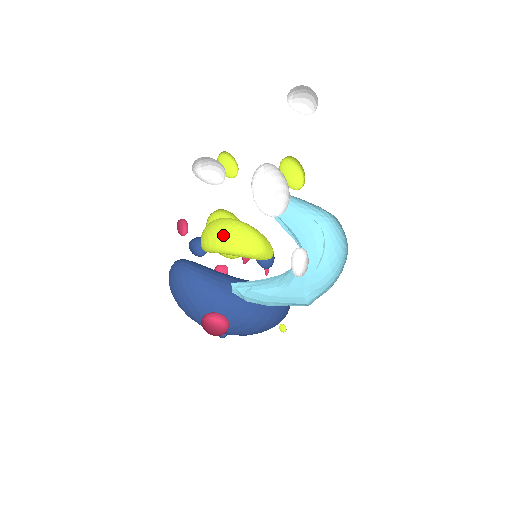
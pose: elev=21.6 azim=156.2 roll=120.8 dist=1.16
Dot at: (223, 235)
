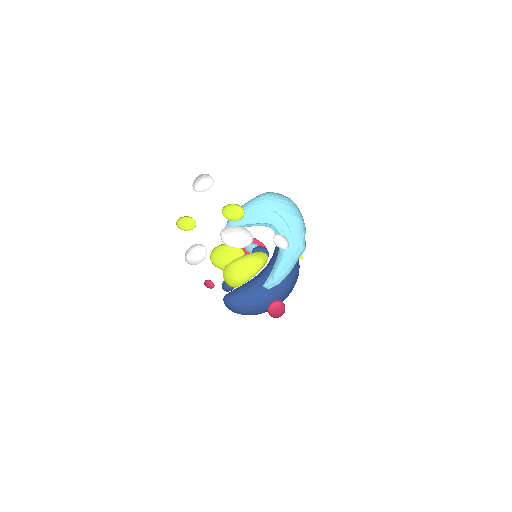
Dot at: (238, 276)
